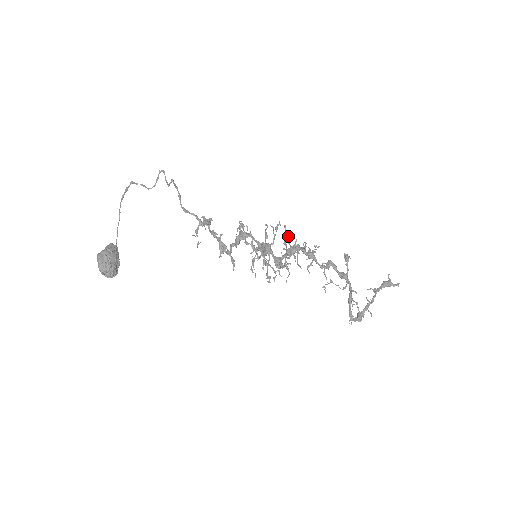
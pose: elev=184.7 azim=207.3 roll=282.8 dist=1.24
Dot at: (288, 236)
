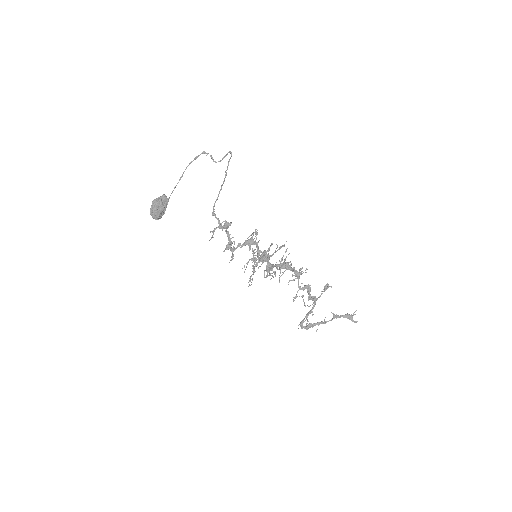
Dot at: occluded
